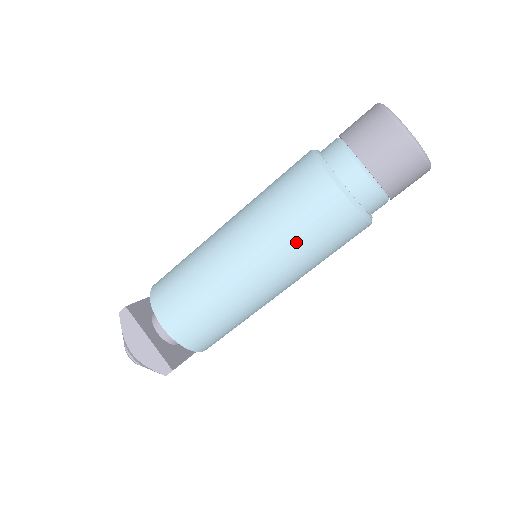
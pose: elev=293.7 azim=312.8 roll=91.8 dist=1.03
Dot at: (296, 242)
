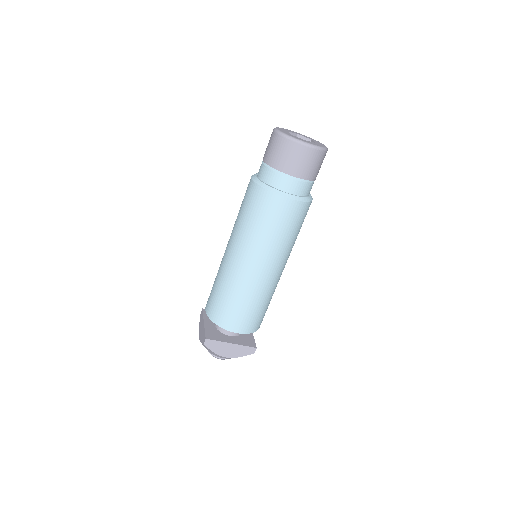
Dot at: (242, 223)
